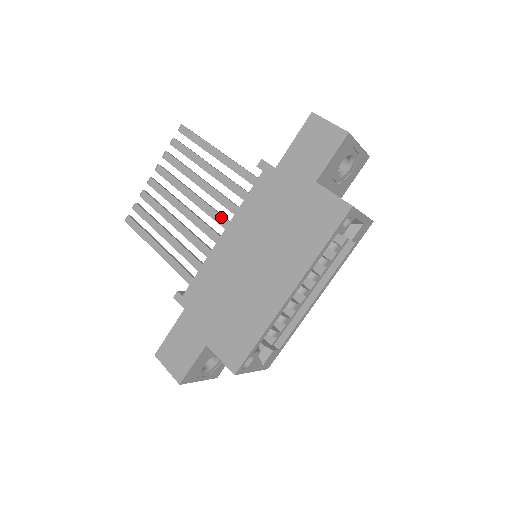
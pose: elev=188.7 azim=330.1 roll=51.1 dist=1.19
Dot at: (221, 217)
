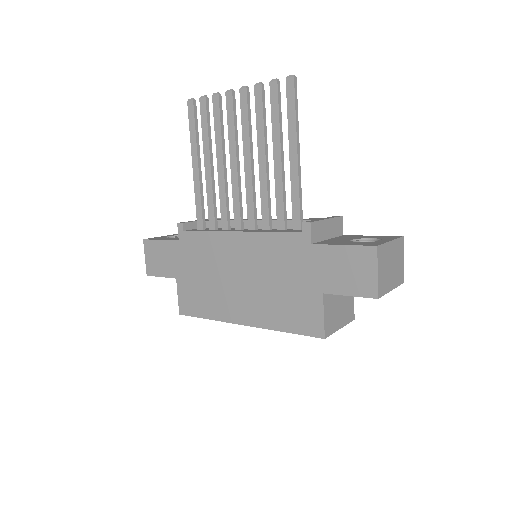
Dot at: (252, 209)
